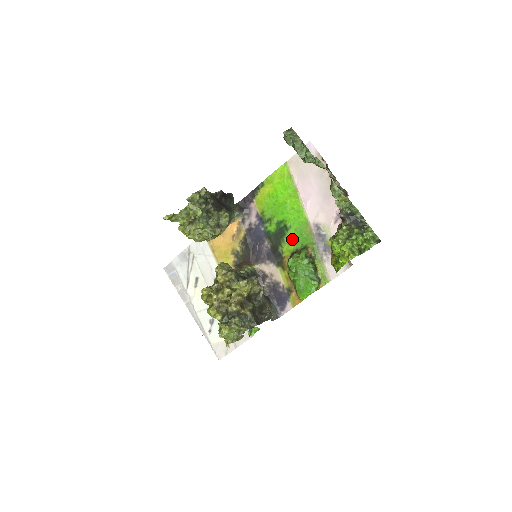
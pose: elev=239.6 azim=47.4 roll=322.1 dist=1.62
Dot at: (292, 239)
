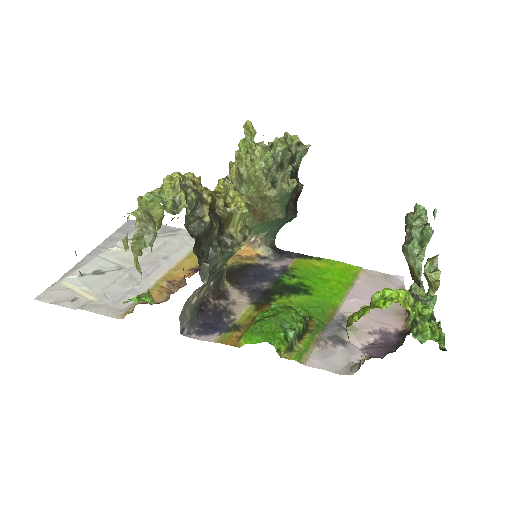
Dot at: (301, 302)
